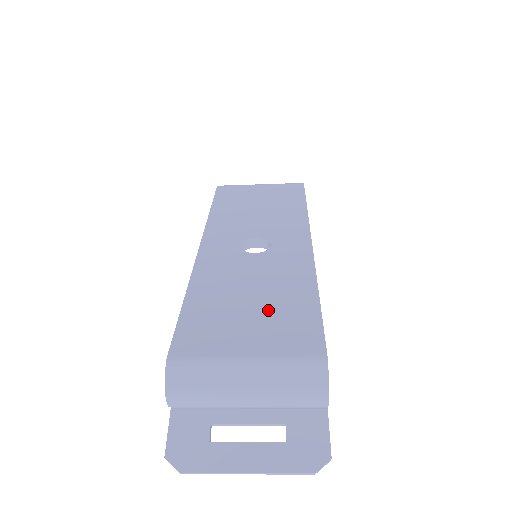
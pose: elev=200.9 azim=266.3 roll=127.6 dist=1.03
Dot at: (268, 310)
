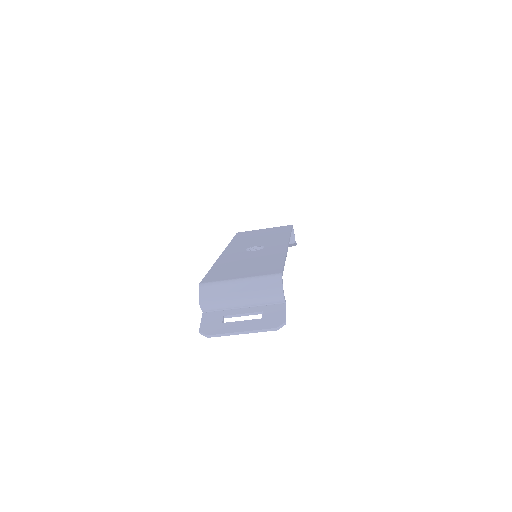
Dot at: (255, 265)
